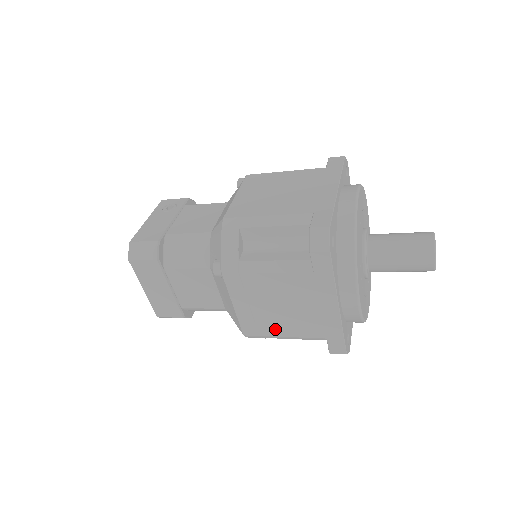
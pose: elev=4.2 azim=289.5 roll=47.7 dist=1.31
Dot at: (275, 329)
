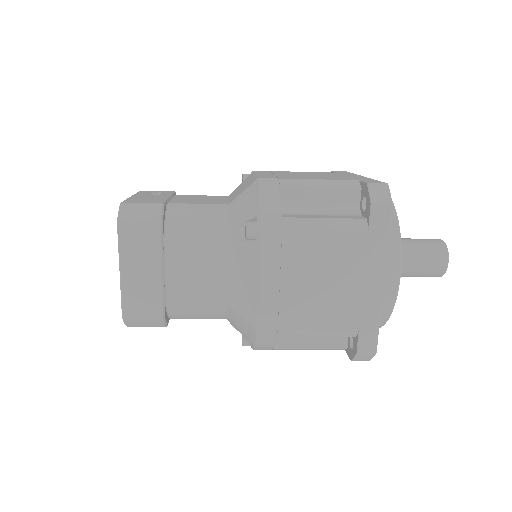
Dot at: (301, 318)
